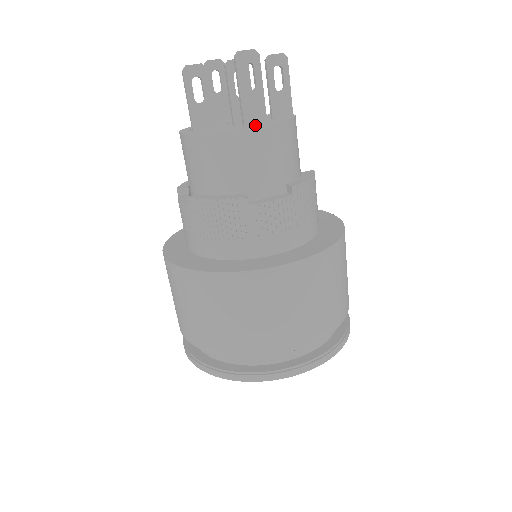
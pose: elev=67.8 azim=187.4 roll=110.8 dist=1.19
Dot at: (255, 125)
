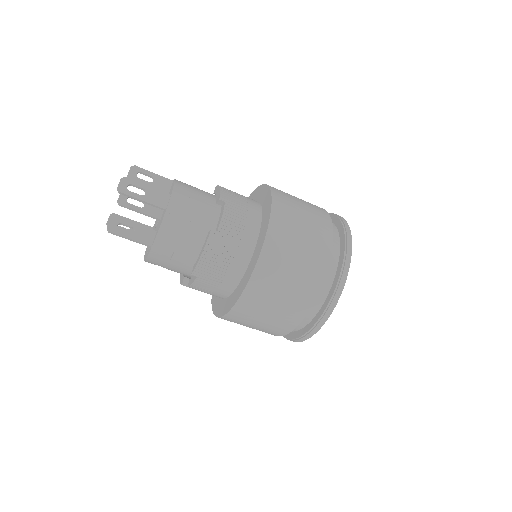
Dot at: (168, 203)
